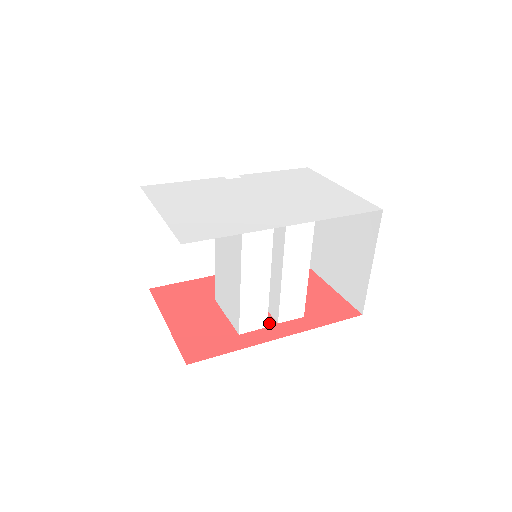
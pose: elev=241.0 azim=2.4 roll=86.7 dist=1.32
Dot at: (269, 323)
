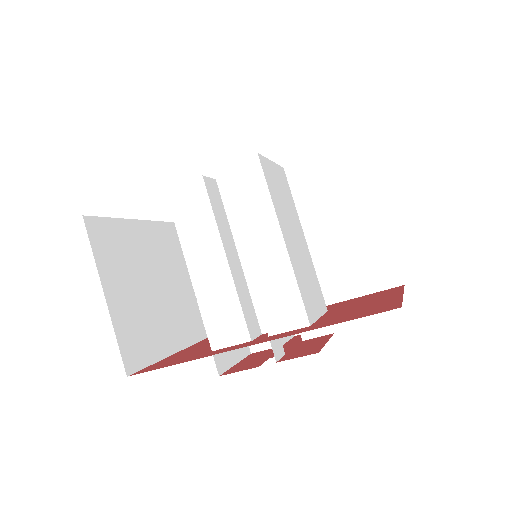
Dot at: (259, 338)
